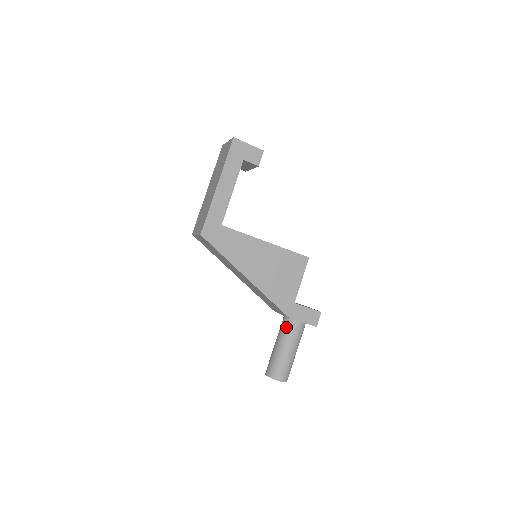
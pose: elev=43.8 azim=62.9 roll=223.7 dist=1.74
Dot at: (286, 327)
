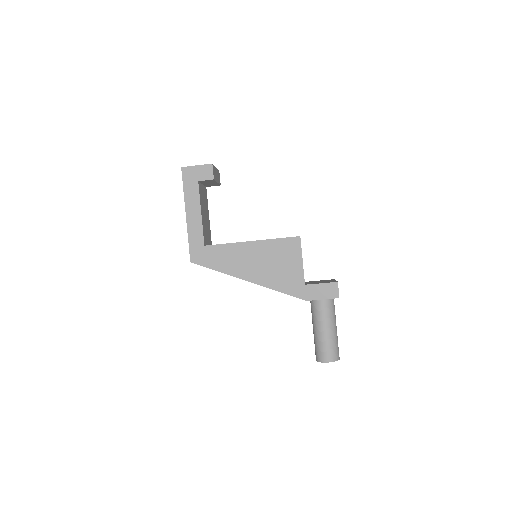
Dot at: (313, 309)
